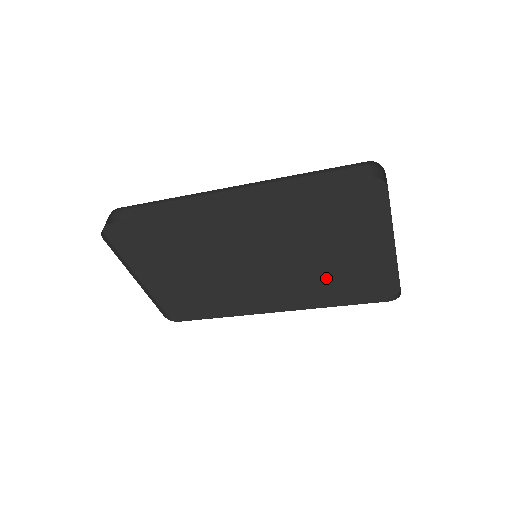
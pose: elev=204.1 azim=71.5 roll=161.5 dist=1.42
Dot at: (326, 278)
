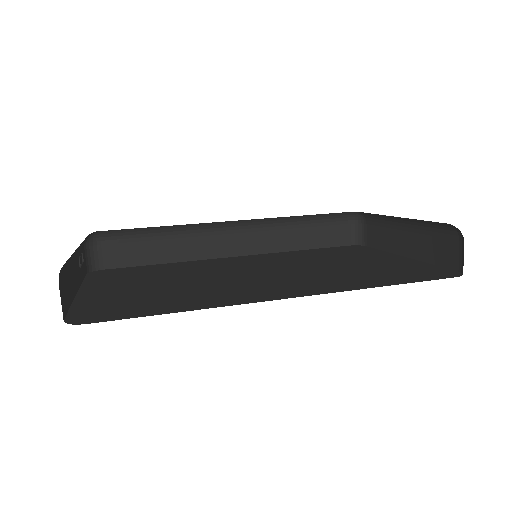
Dot at: occluded
